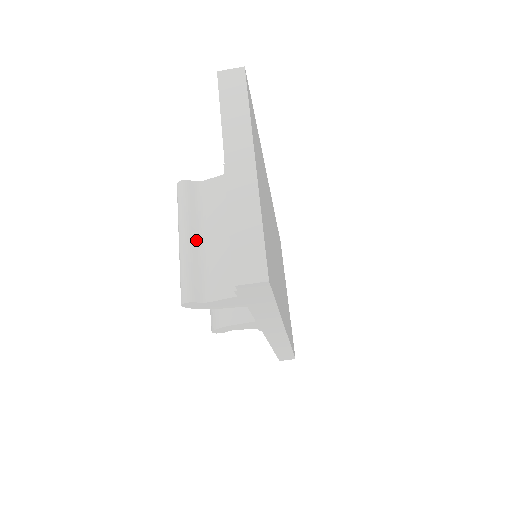
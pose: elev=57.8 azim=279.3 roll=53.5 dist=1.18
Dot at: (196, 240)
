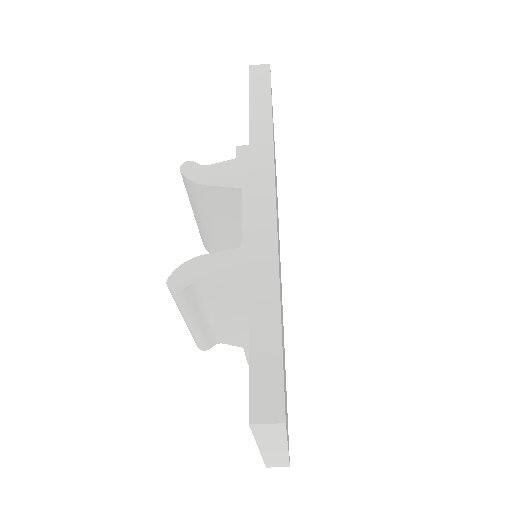
Dot at: (203, 321)
